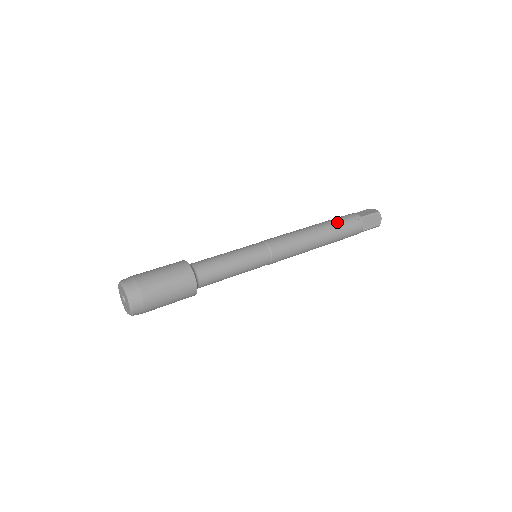
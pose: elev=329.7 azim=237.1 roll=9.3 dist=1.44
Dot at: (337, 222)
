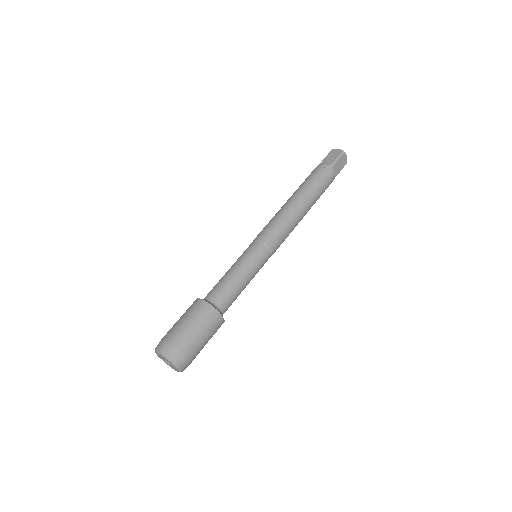
Dot at: (312, 184)
